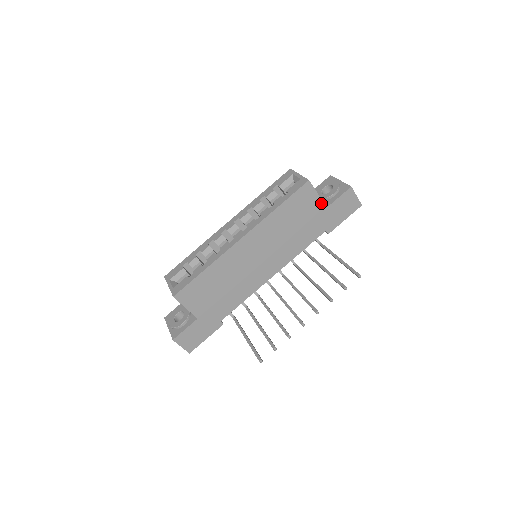
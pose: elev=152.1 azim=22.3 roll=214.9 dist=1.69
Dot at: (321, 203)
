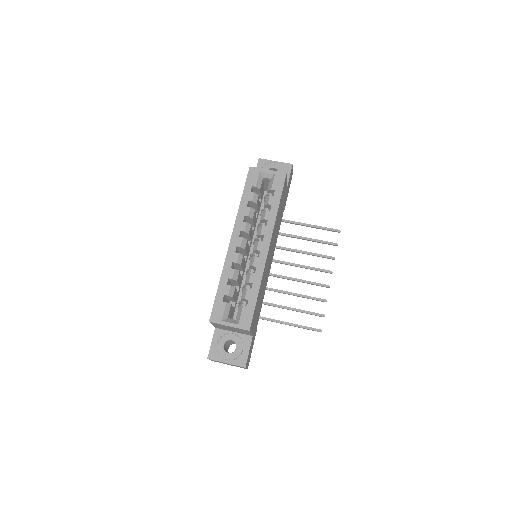
Dot at: (286, 187)
